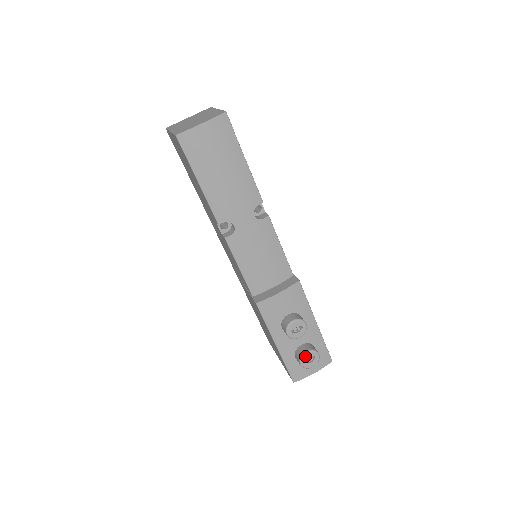
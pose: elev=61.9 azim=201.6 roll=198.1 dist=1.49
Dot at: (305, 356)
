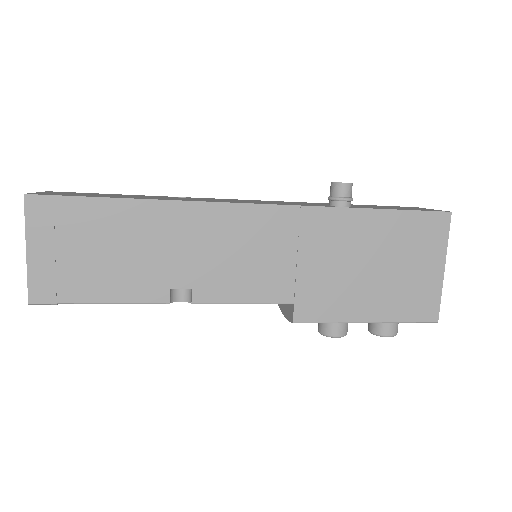
Dot at: occluded
